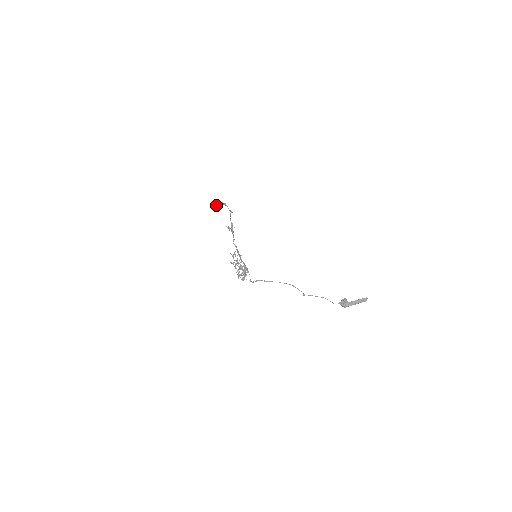
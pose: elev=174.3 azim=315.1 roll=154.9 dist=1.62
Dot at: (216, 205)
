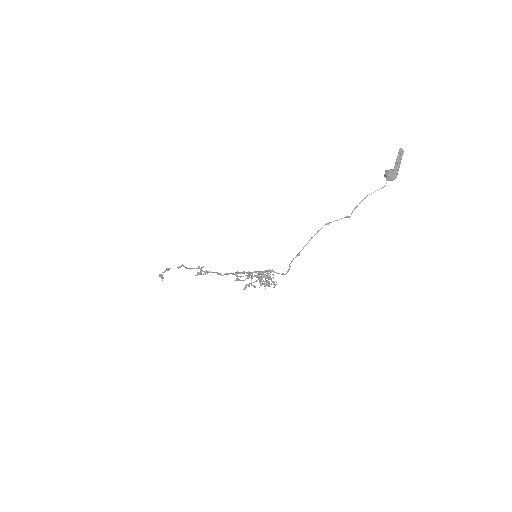
Dot at: occluded
